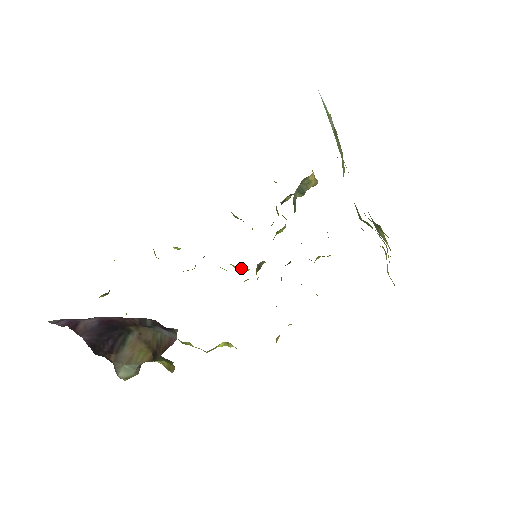
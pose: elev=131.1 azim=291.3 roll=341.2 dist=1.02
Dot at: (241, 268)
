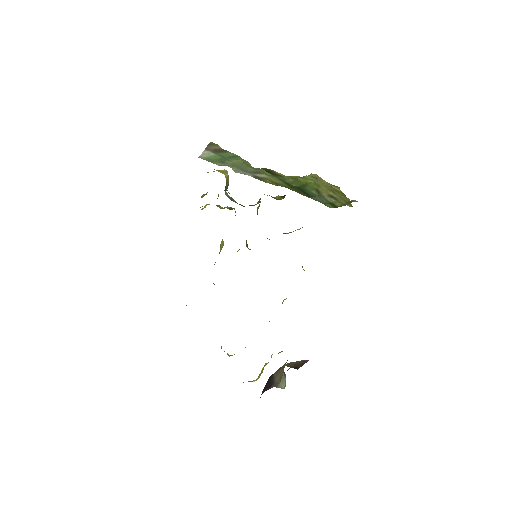
Dot at: occluded
